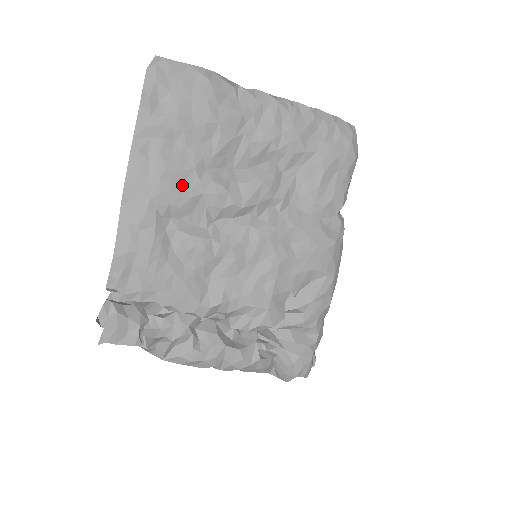
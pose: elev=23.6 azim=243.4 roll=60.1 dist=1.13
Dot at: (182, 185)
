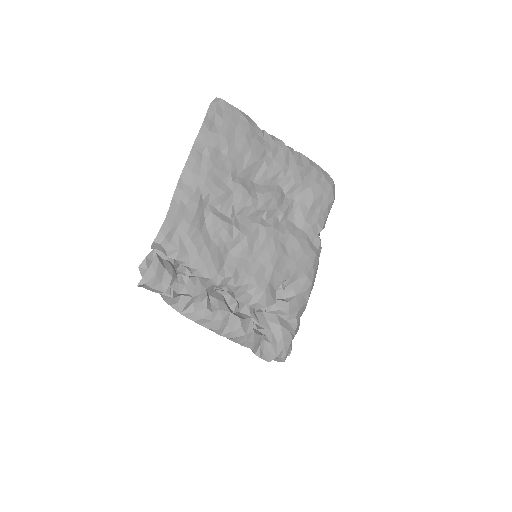
Dot at: (221, 182)
